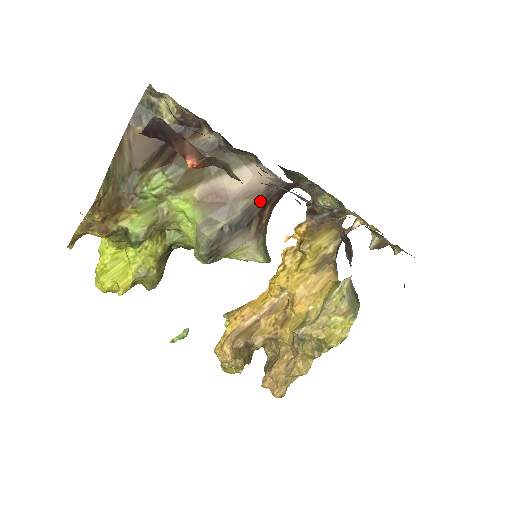
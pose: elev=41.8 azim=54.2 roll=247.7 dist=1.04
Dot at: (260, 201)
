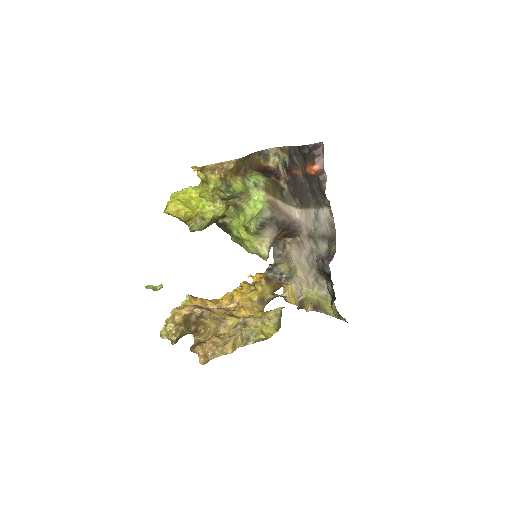
Dot at: (287, 224)
